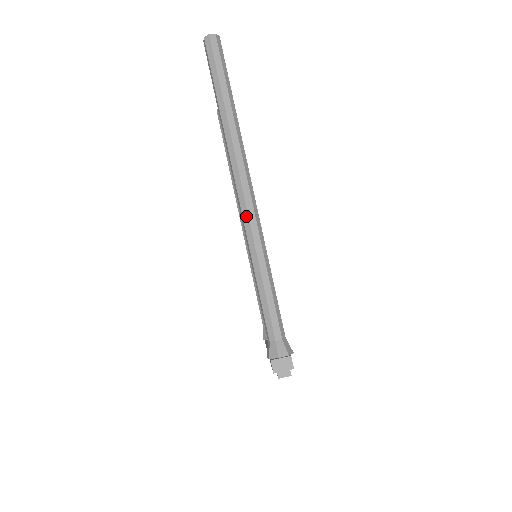
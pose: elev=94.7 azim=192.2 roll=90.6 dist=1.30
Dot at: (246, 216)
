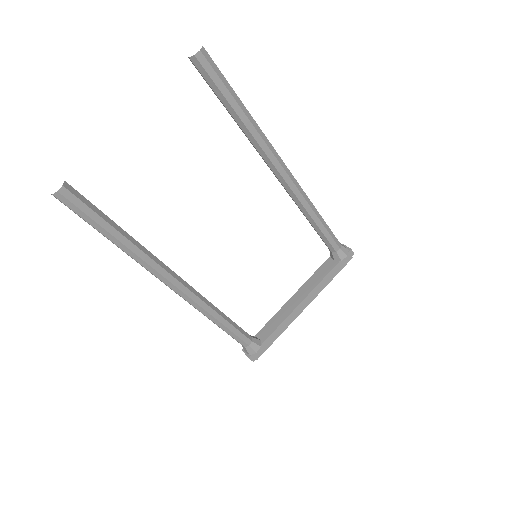
Dot at: occluded
